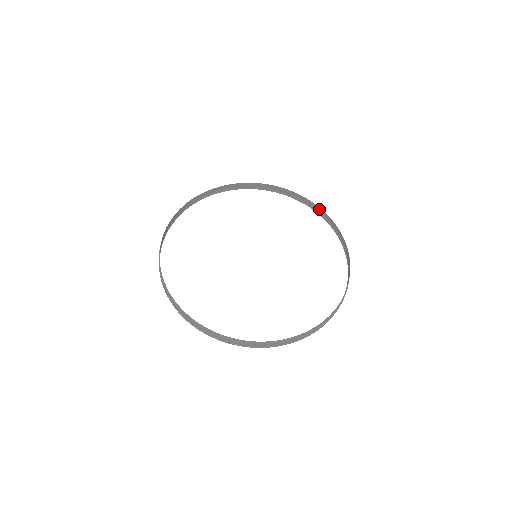
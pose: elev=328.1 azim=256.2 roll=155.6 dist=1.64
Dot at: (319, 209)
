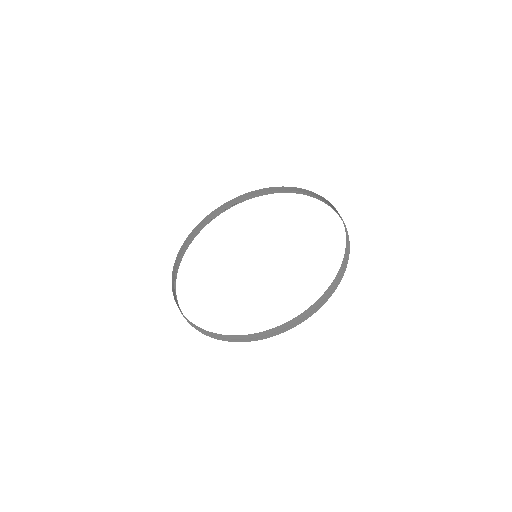
Dot at: (341, 218)
